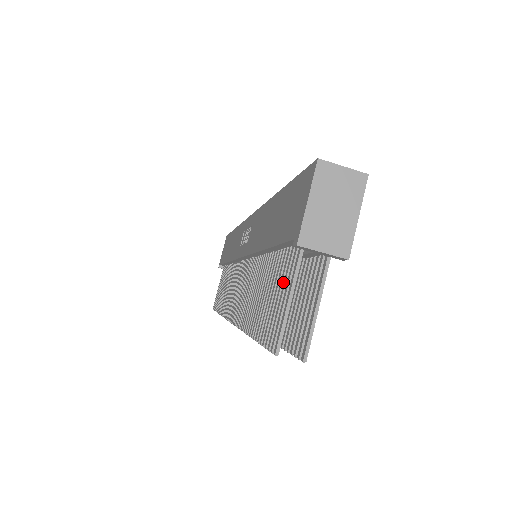
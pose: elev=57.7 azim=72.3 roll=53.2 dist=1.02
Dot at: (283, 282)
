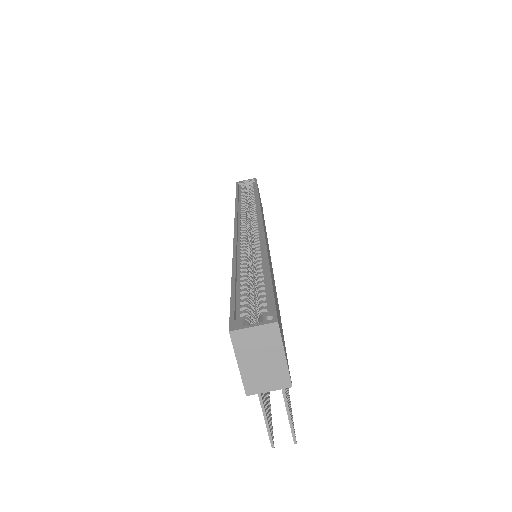
Dot at: occluded
